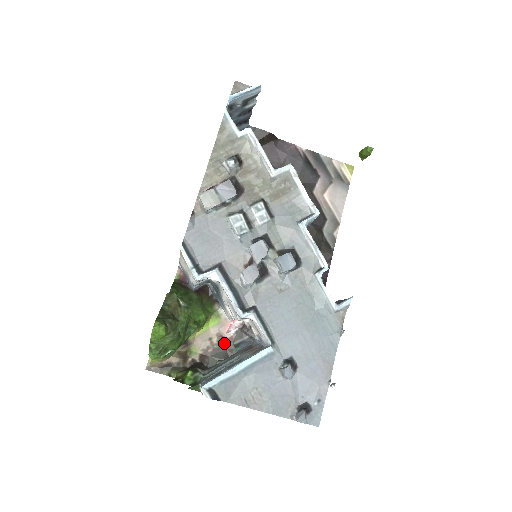
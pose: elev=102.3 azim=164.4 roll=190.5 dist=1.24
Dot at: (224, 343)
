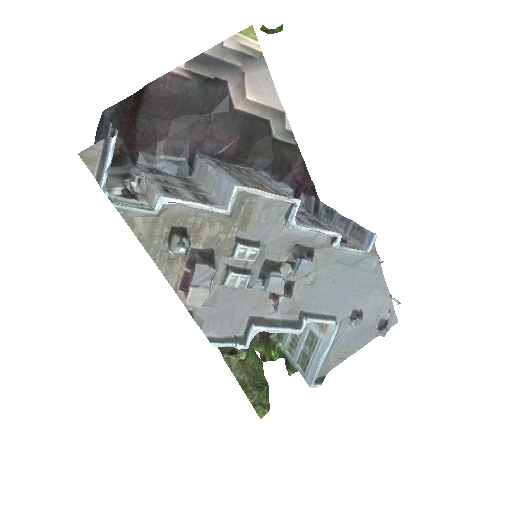
Dot at: occluded
